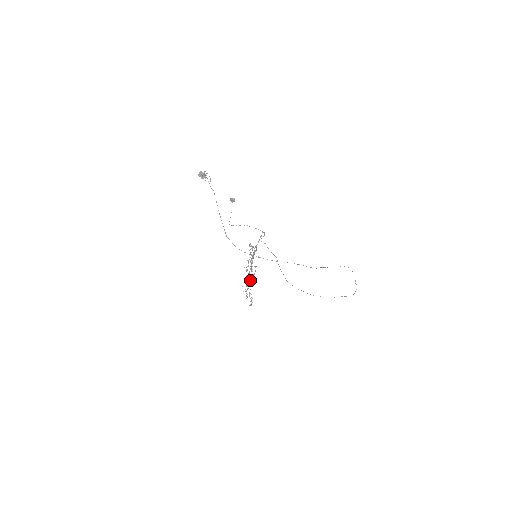
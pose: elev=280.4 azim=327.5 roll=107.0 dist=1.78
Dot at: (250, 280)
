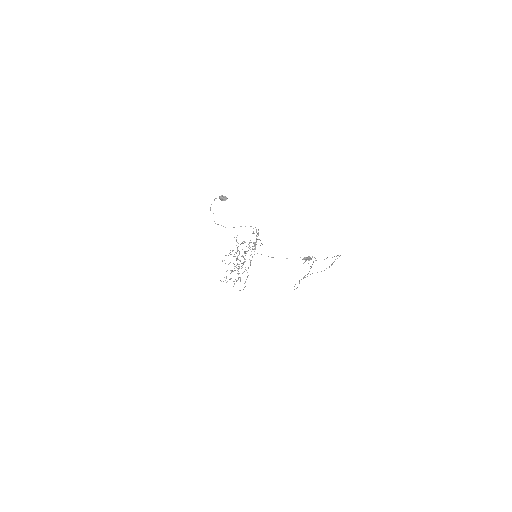
Dot at: (234, 268)
